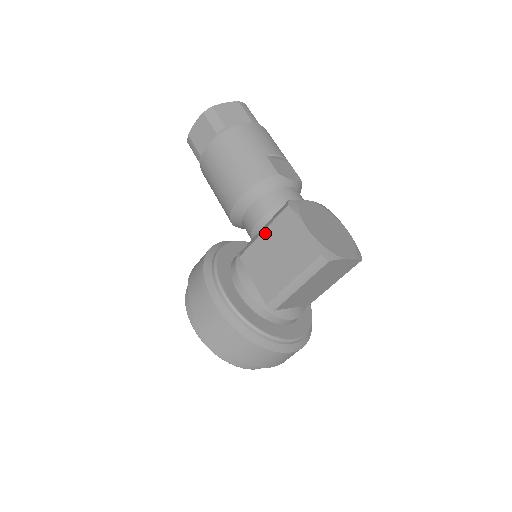
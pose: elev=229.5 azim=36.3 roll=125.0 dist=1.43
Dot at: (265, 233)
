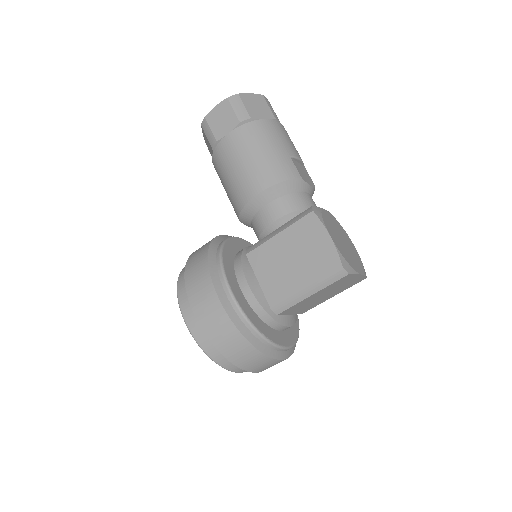
Dot at: (281, 235)
